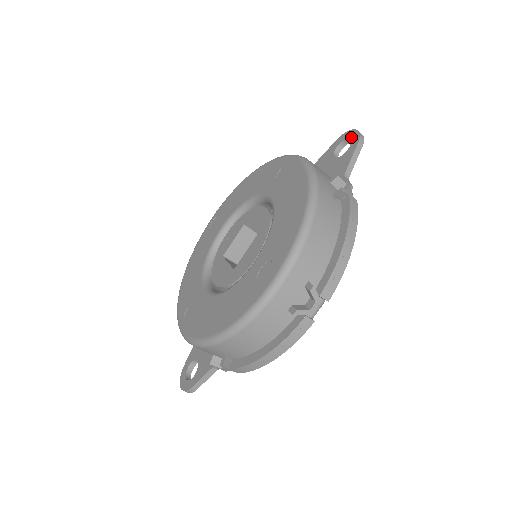
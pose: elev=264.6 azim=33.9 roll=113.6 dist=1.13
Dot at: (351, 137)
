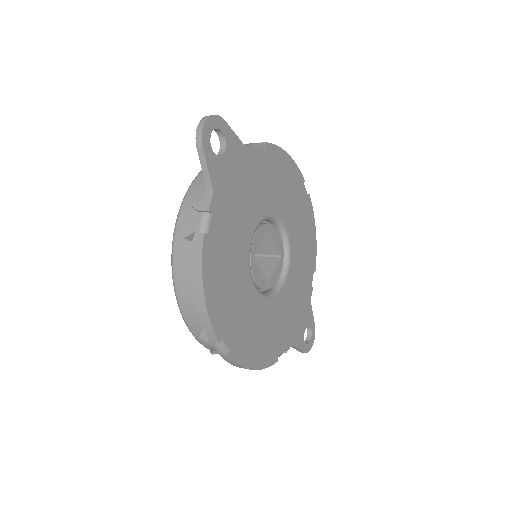
Dot at: occluded
